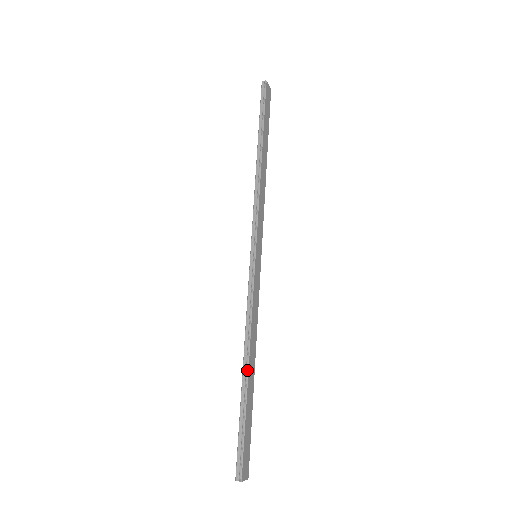
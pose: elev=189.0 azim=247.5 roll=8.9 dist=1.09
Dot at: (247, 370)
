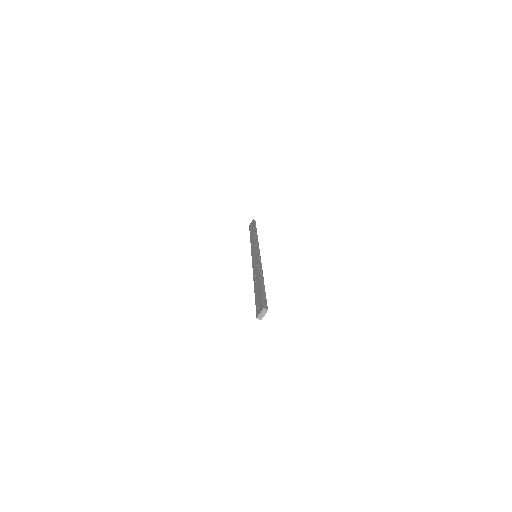
Dot at: (263, 279)
